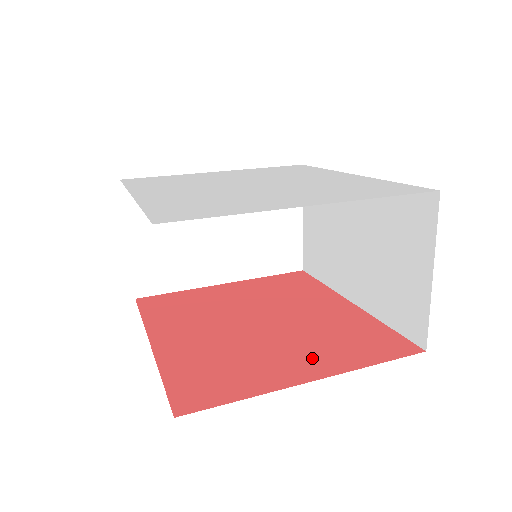
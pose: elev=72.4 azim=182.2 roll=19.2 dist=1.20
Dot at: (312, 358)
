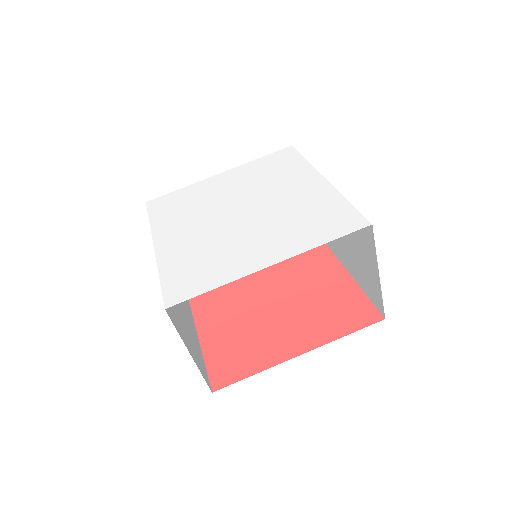
Dot at: (302, 332)
